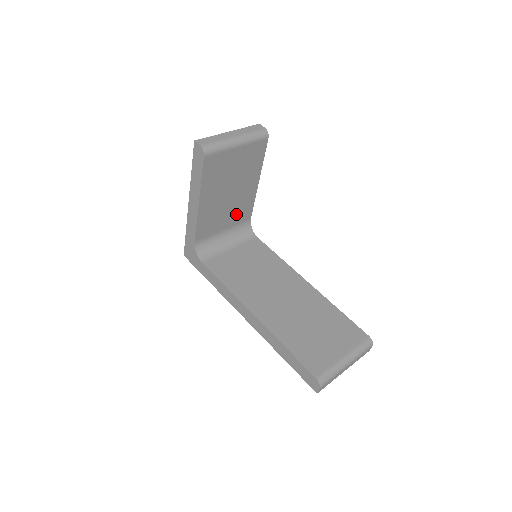
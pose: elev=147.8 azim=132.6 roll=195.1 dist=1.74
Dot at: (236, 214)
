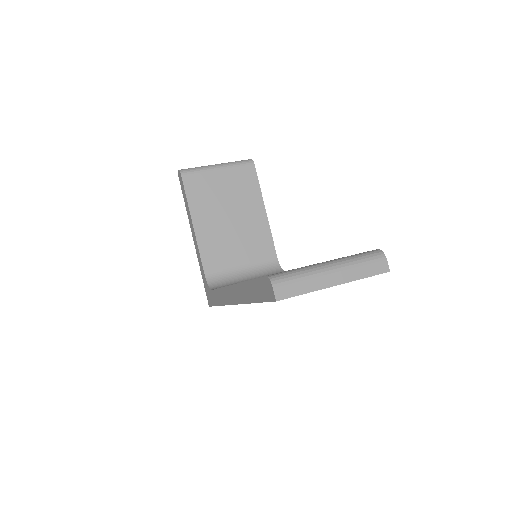
Dot at: (252, 248)
